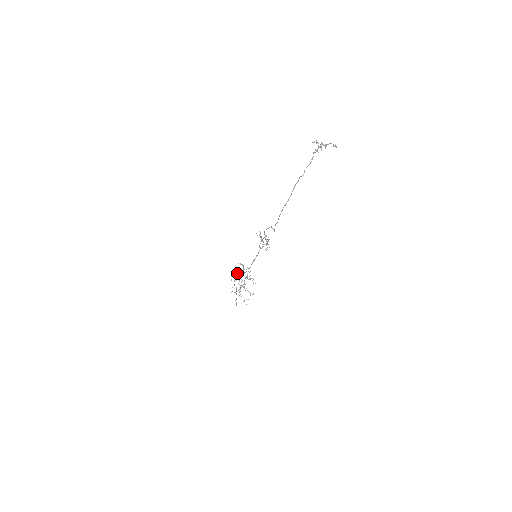
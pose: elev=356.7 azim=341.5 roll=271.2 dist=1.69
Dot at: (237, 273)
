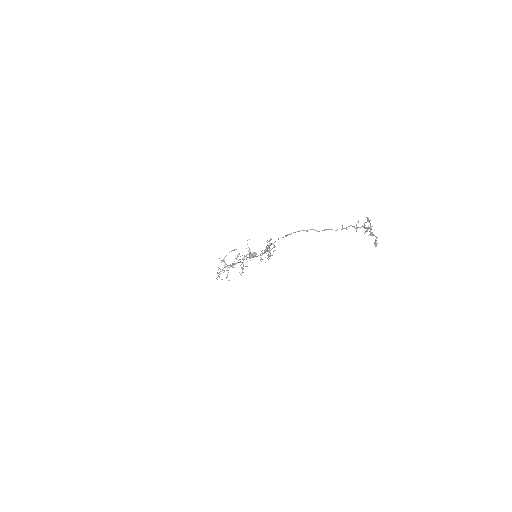
Dot at: (252, 255)
